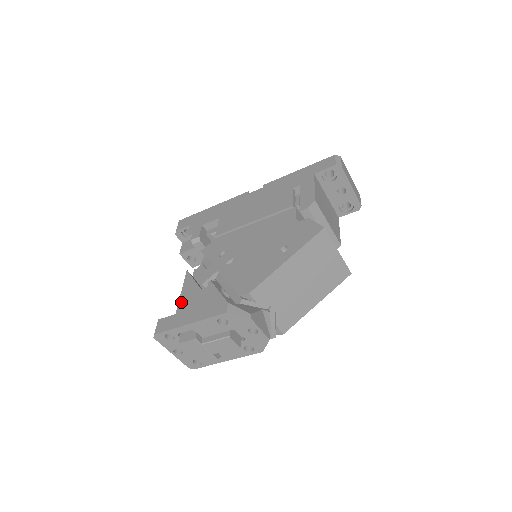
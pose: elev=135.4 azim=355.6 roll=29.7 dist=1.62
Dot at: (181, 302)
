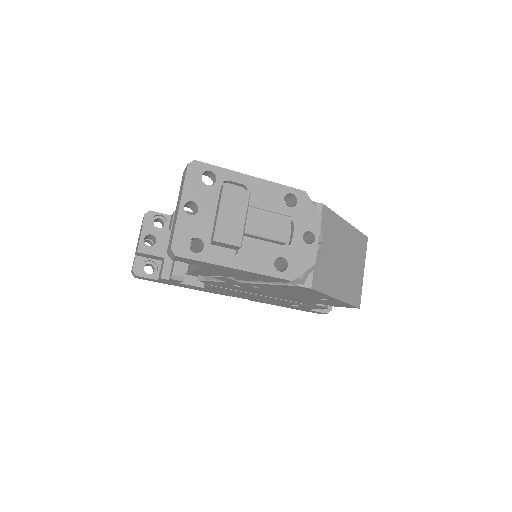
Dot at: occluded
